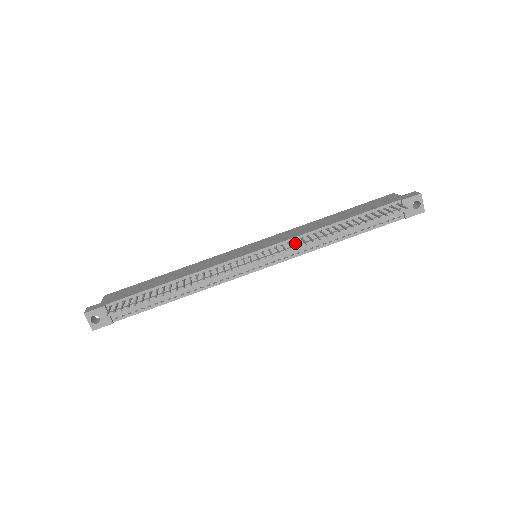
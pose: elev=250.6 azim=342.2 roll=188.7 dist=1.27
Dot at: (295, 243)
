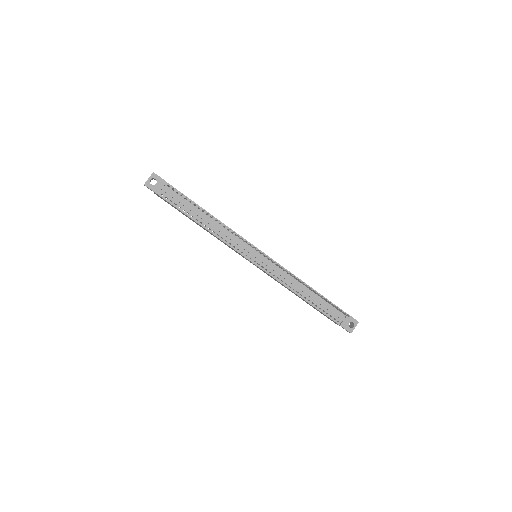
Dot at: (282, 271)
